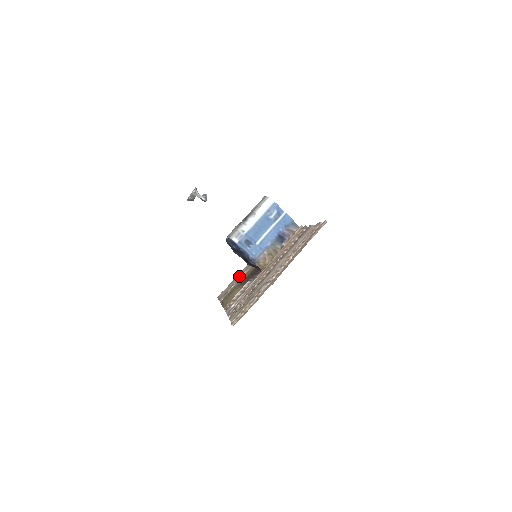
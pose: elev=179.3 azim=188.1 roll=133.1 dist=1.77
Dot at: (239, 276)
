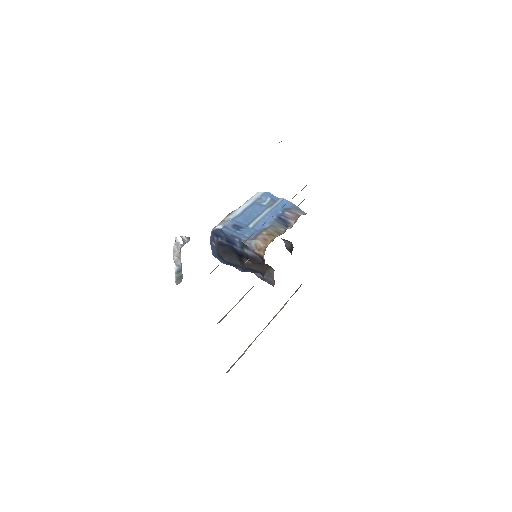
Dot at: occluded
